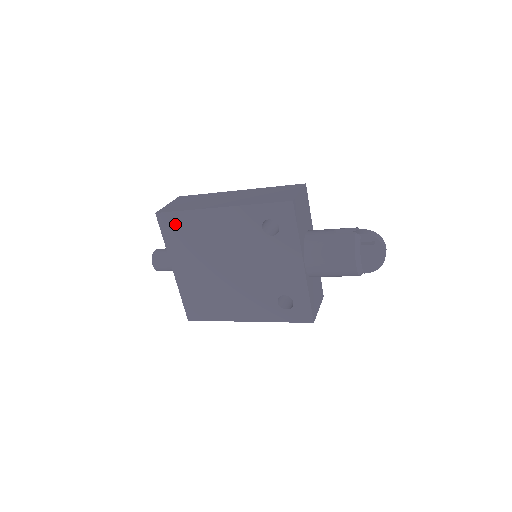
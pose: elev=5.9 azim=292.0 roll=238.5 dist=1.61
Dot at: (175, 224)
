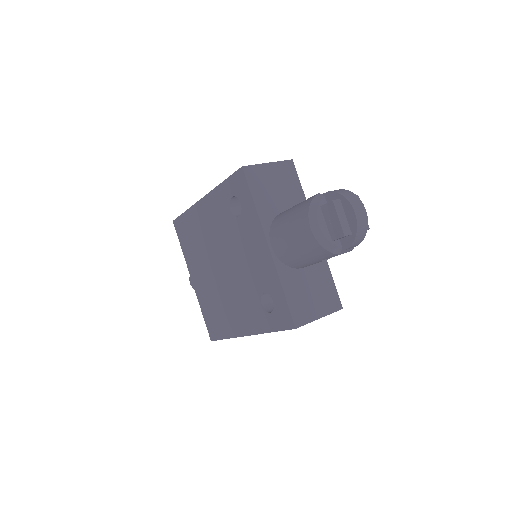
Dot at: (184, 228)
